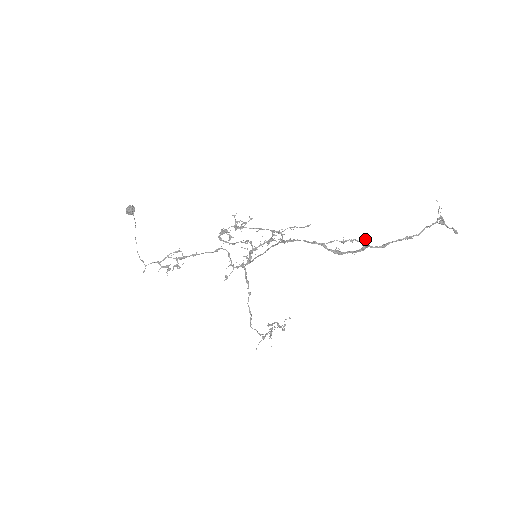
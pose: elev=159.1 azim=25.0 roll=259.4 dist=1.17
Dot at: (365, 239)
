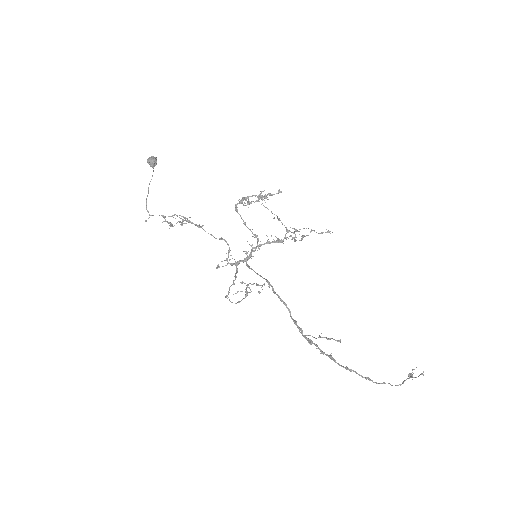
Dot at: occluded
